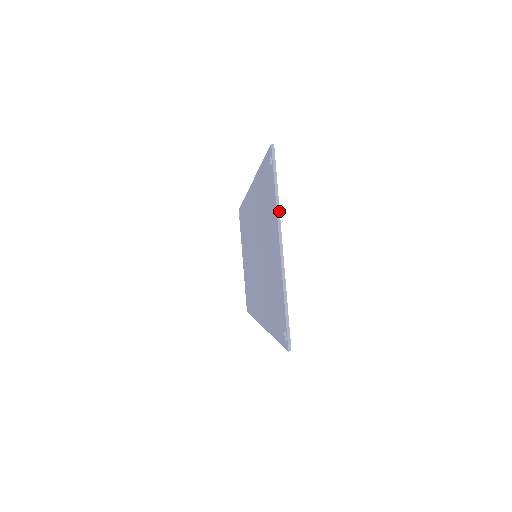
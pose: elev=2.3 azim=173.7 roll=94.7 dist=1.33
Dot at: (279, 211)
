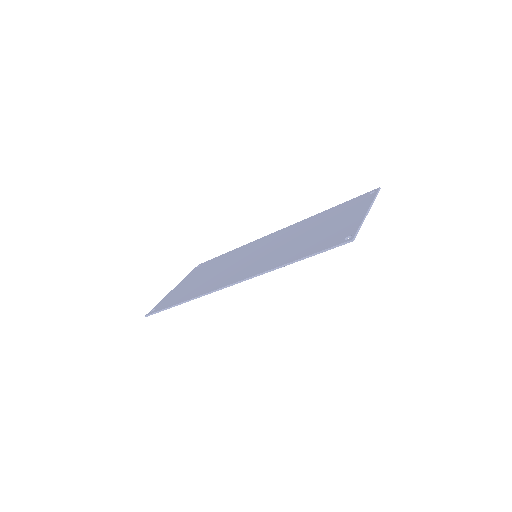
Dot at: occluded
